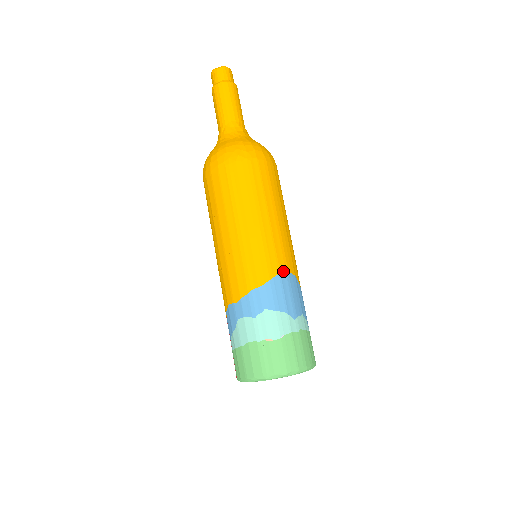
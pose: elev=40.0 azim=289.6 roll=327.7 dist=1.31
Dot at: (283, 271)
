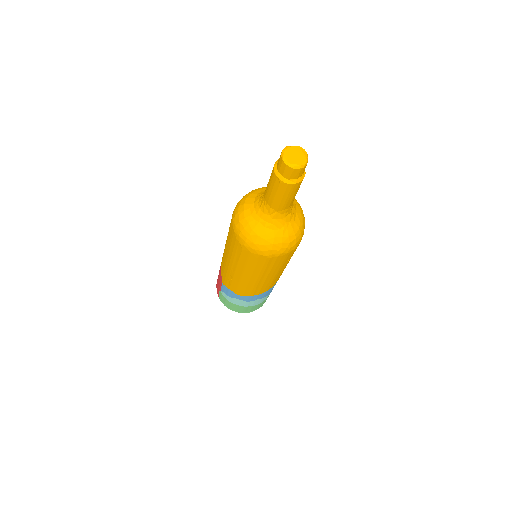
Dot at: (276, 282)
